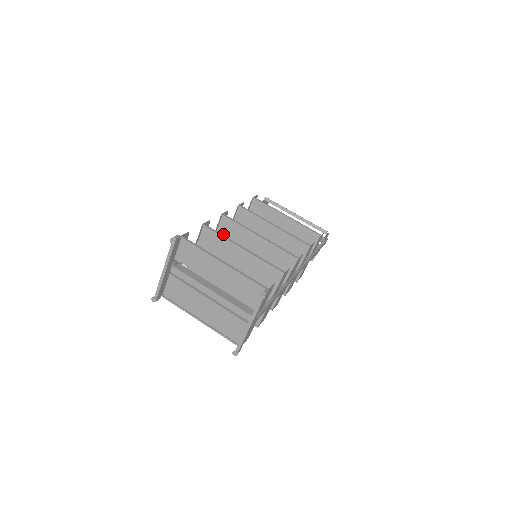
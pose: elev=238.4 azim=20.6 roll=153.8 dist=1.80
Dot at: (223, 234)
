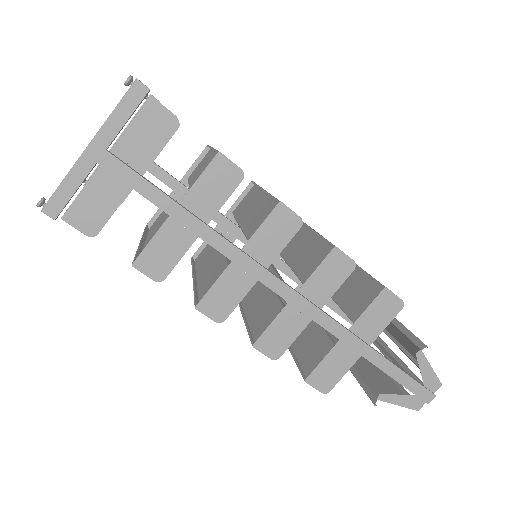
Dot at: (238, 209)
